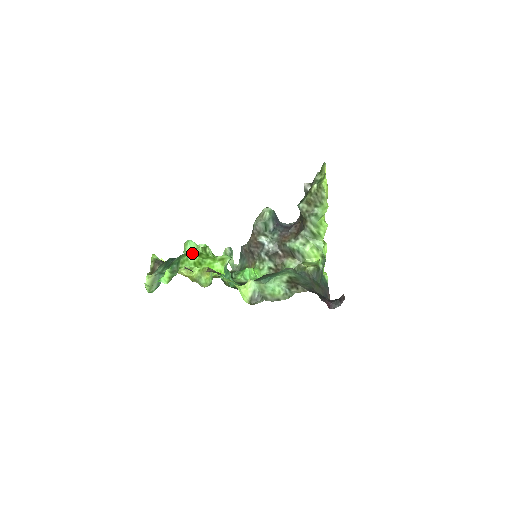
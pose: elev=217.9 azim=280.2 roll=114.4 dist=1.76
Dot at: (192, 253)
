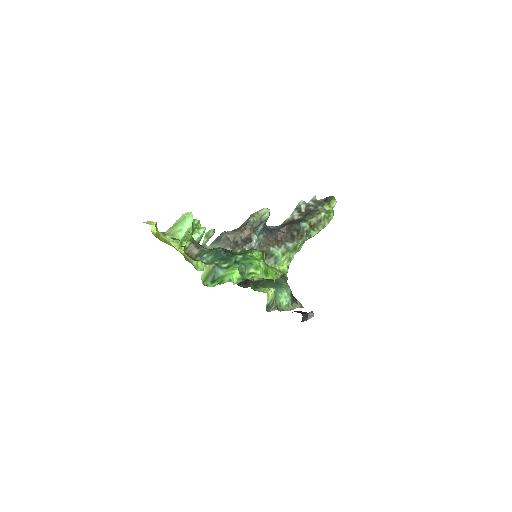
Dot at: (257, 257)
